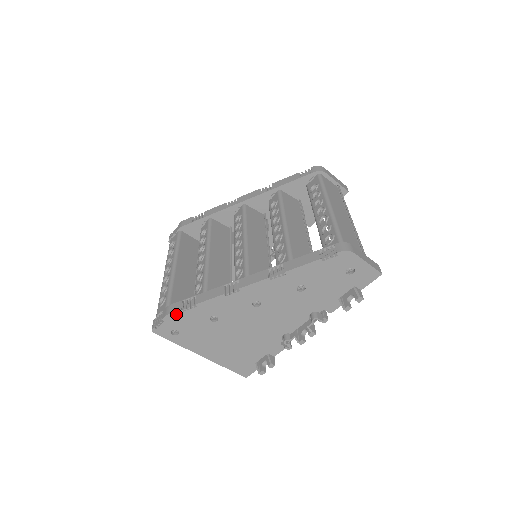
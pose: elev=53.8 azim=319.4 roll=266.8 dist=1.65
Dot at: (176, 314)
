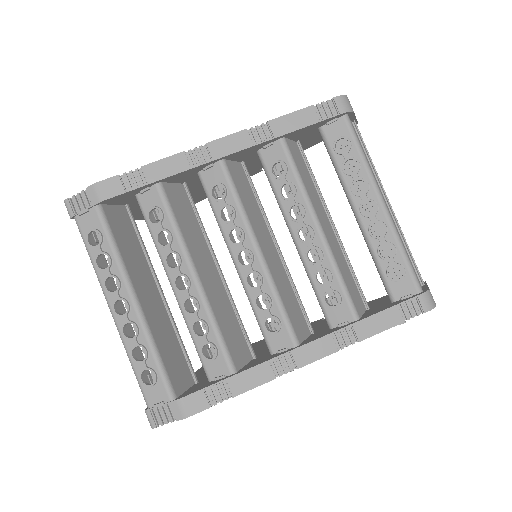
Dot at: (199, 411)
